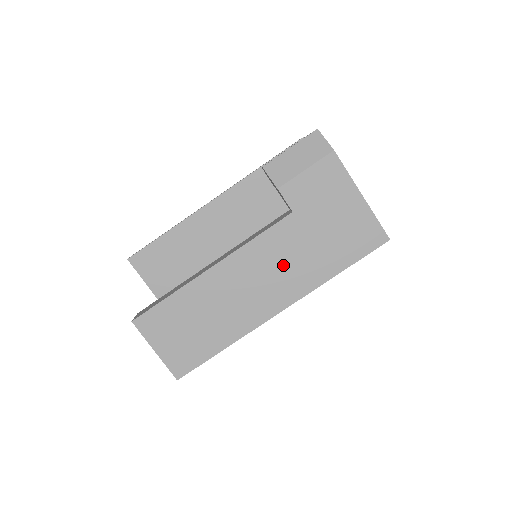
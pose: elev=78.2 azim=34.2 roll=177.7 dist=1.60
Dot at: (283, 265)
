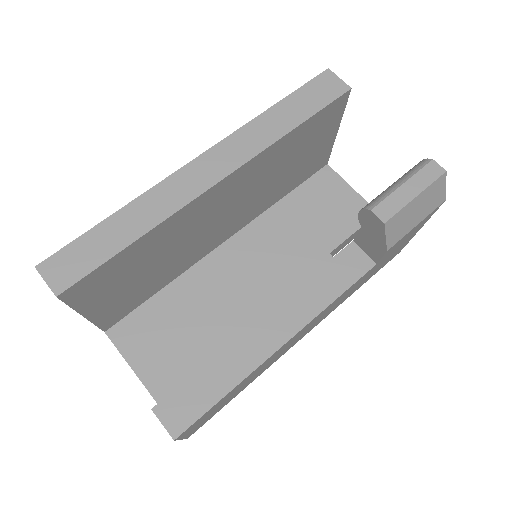
Dot at: occluded
